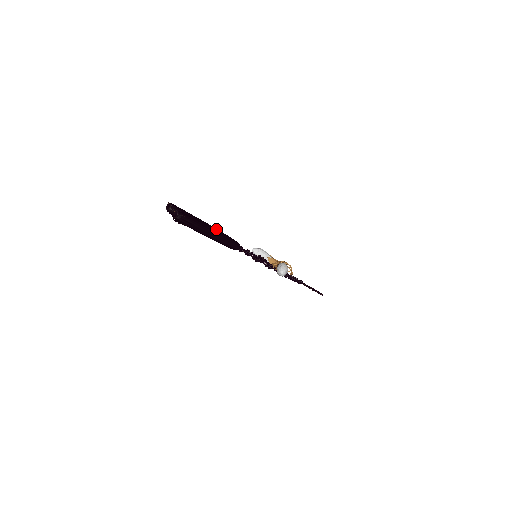
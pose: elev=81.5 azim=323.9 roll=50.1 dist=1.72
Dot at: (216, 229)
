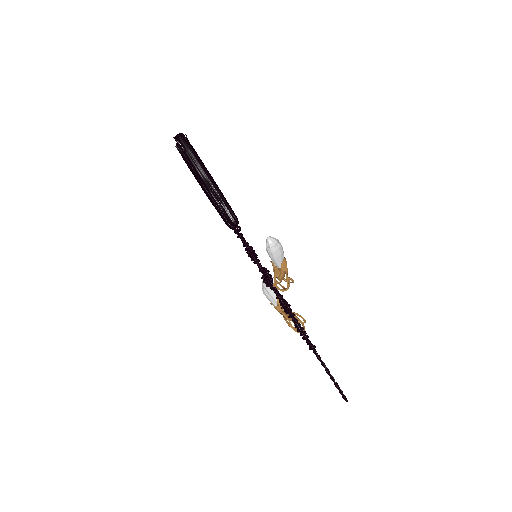
Dot at: occluded
